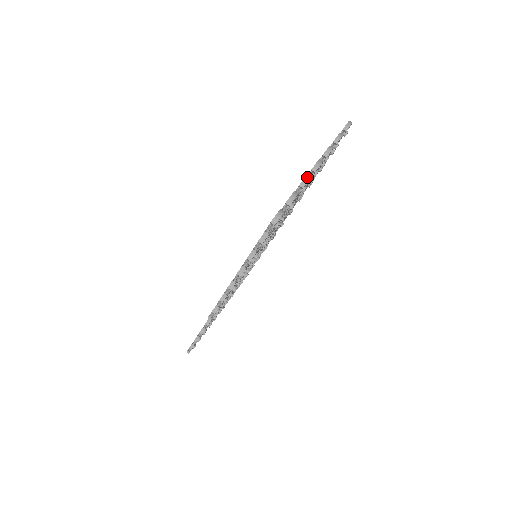
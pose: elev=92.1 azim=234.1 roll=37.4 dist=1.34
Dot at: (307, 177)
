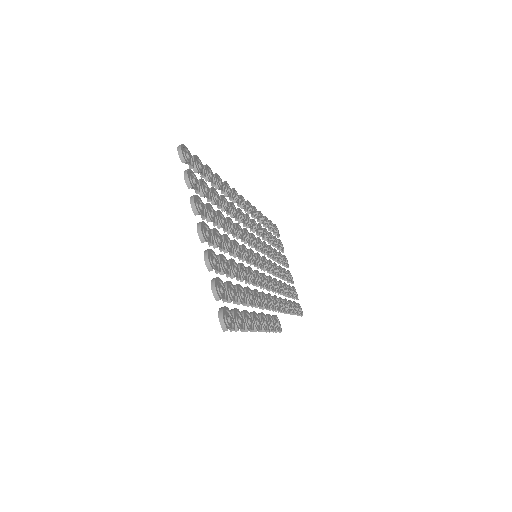
Dot at: (205, 260)
